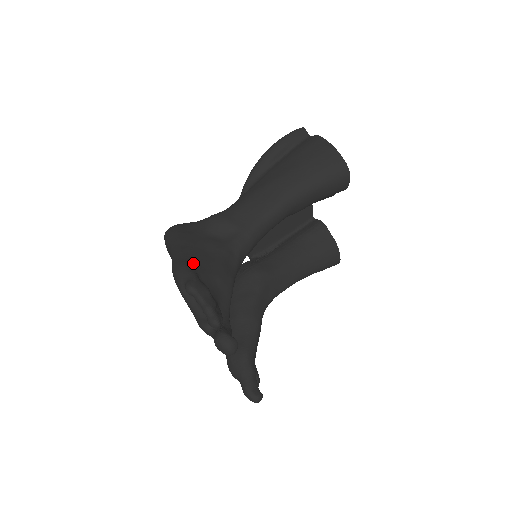
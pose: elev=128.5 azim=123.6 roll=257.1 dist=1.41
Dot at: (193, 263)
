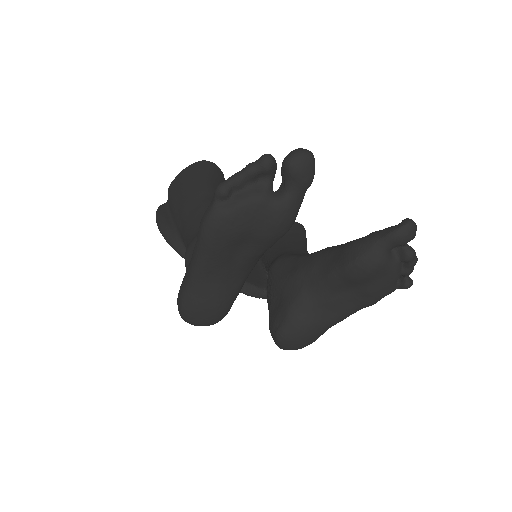
Dot at: occluded
